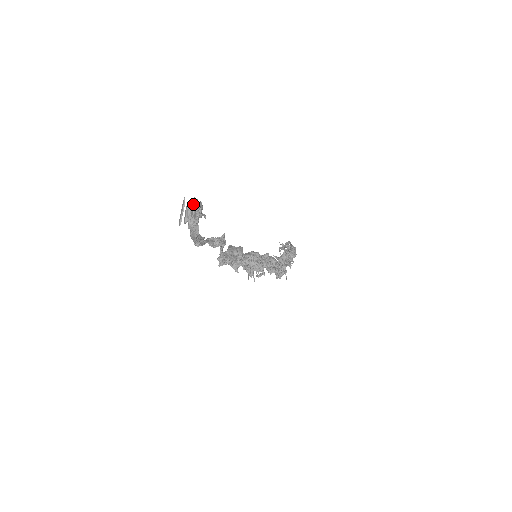
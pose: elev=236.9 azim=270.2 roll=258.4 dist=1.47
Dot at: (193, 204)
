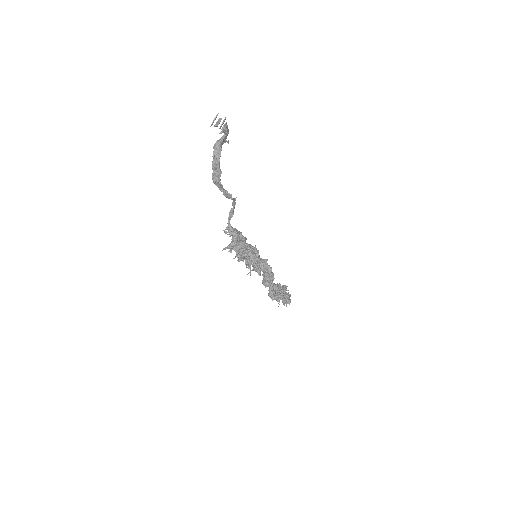
Dot at: (223, 120)
